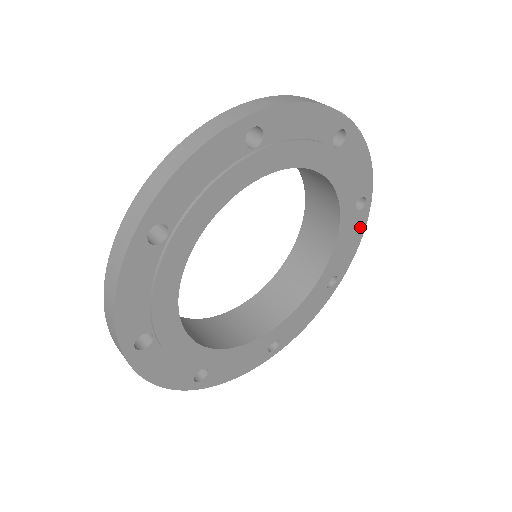
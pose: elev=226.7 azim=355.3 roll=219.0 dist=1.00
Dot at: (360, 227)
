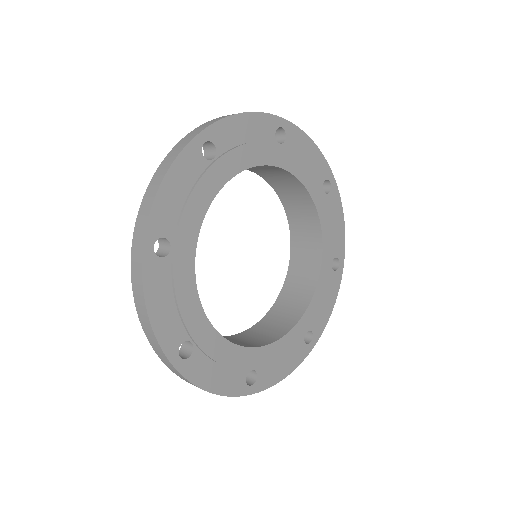
Dot at: (337, 207)
